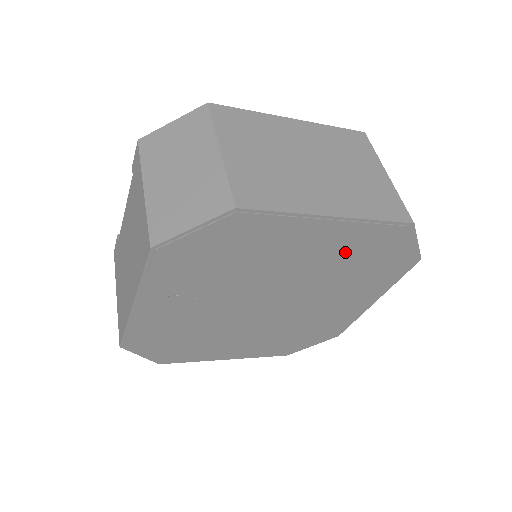
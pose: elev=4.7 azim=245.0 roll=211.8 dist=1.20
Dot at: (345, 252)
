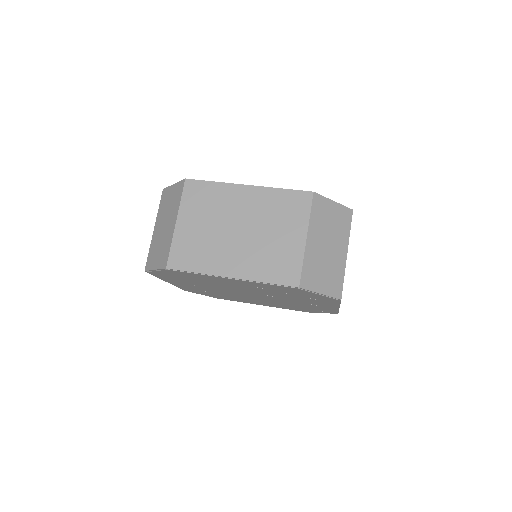
Dot at: (266, 288)
